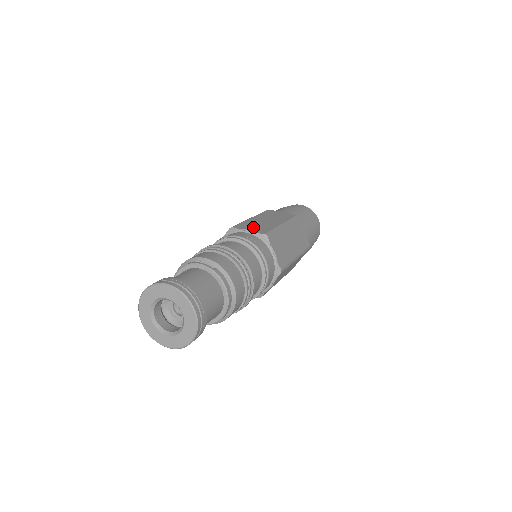
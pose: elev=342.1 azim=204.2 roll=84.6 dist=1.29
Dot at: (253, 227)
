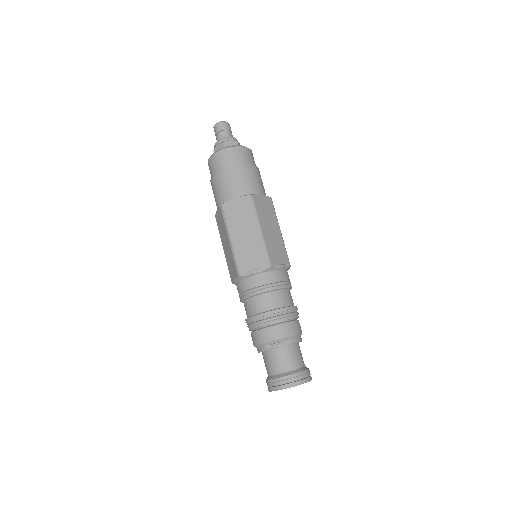
Dot at: (251, 262)
